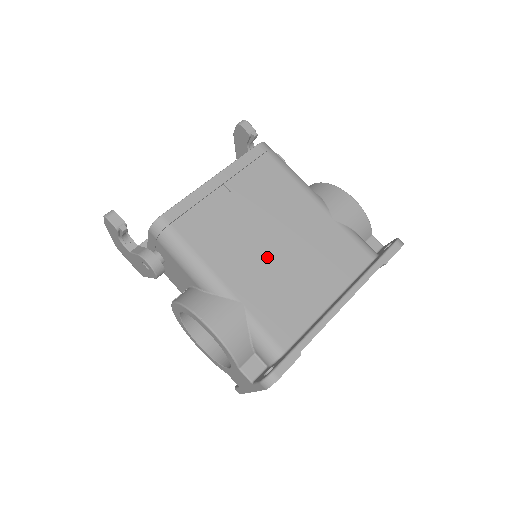
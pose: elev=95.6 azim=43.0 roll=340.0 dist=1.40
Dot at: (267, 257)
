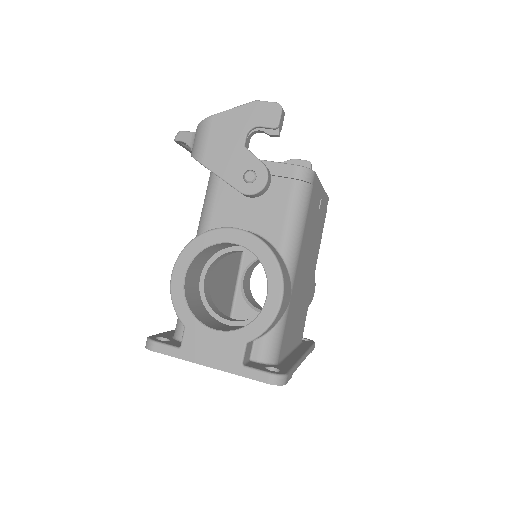
Dot at: (303, 278)
